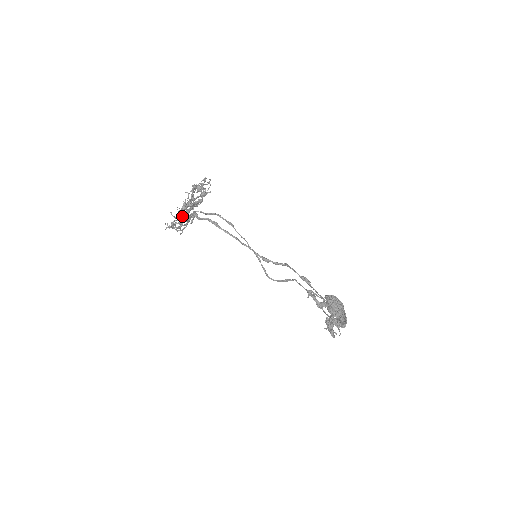
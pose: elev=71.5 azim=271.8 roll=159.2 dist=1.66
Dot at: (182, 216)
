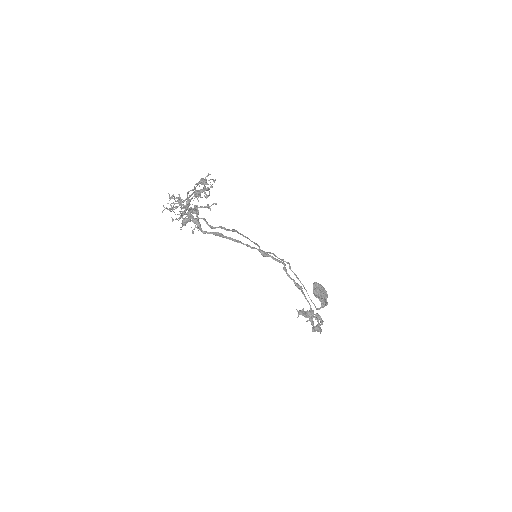
Dot at: occluded
